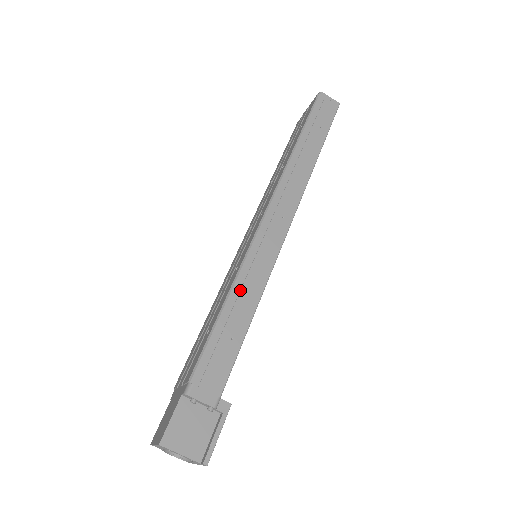
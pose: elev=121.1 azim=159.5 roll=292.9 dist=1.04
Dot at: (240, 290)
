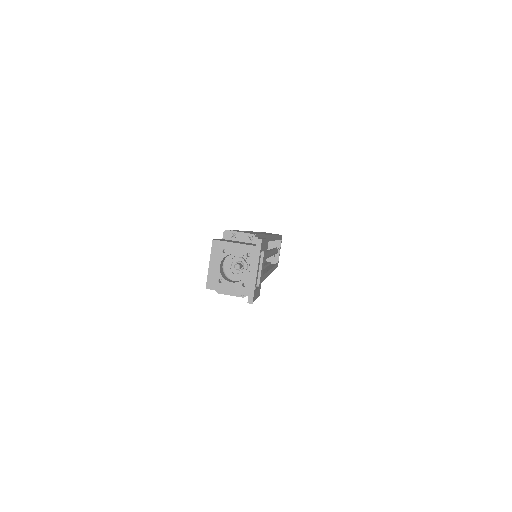
Dot at: occluded
